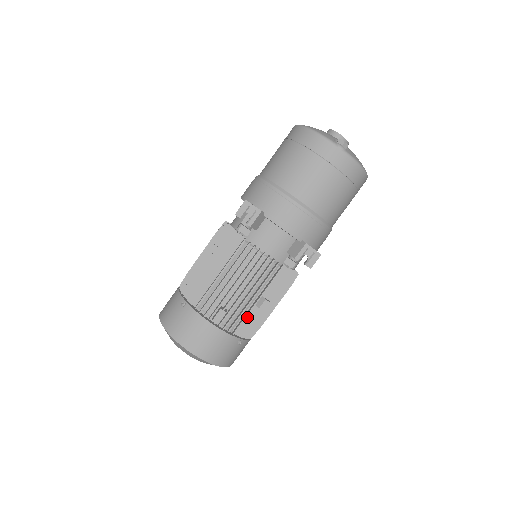
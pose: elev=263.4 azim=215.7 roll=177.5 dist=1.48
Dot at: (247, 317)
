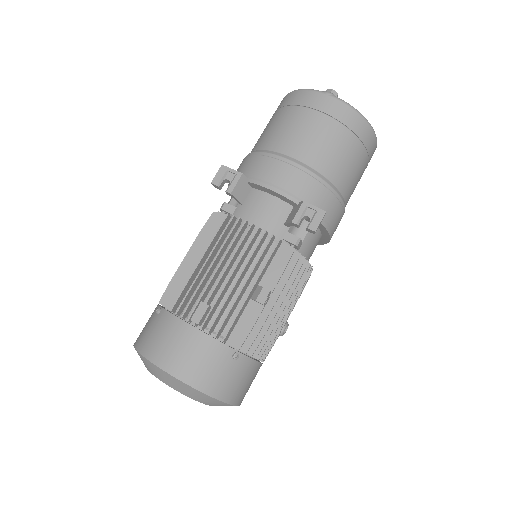
Dot at: (242, 318)
